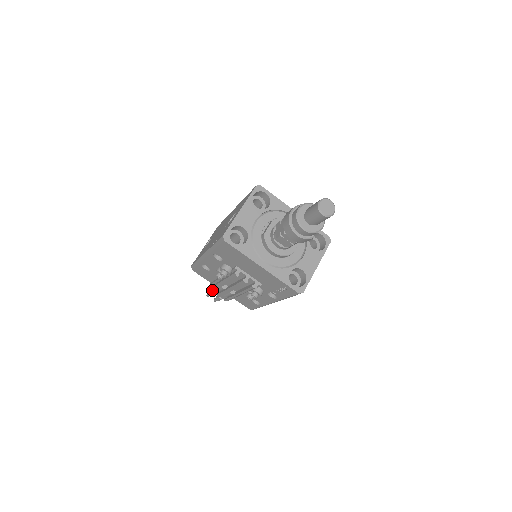
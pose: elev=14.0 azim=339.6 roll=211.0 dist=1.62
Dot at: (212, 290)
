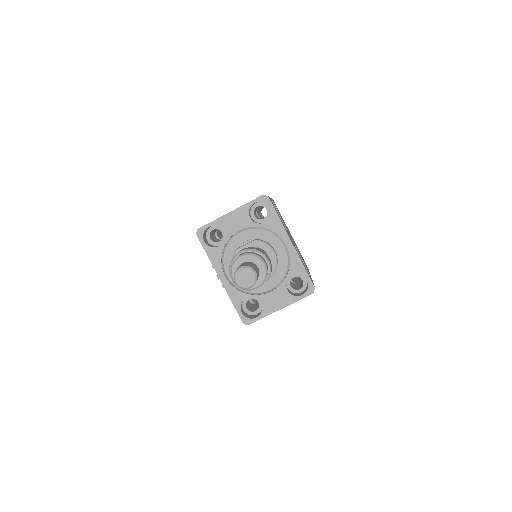
Dot at: occluded
